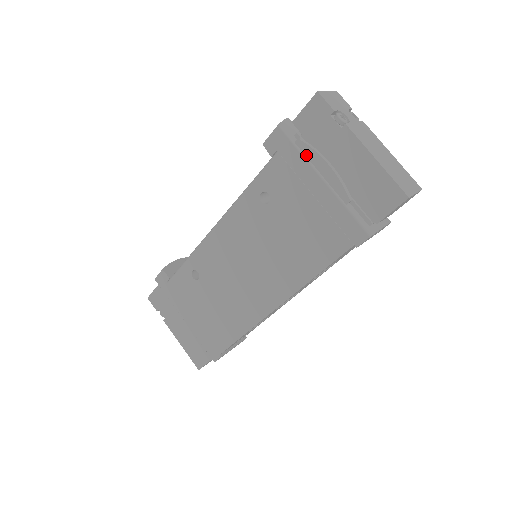
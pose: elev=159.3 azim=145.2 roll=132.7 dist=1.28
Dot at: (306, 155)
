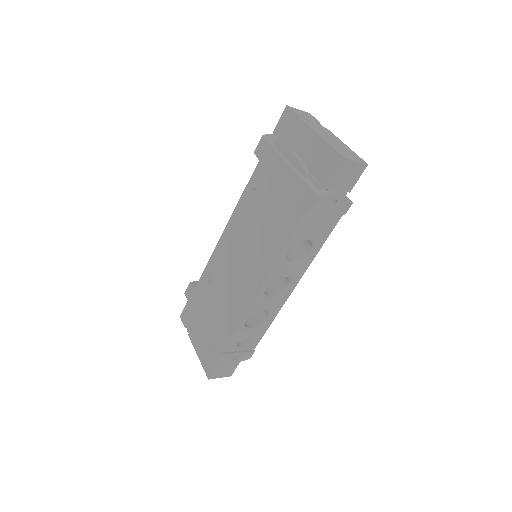
Dot at: (279, 150)
